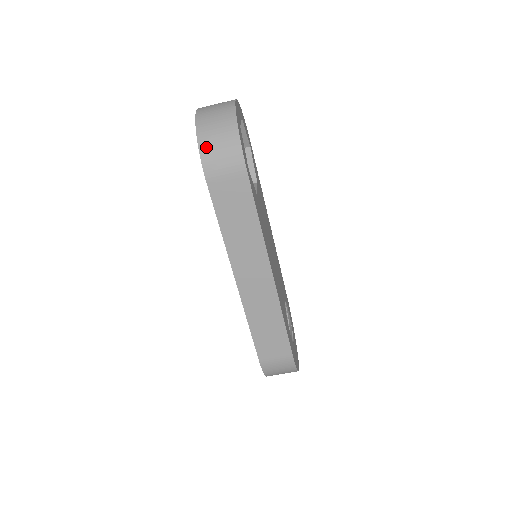
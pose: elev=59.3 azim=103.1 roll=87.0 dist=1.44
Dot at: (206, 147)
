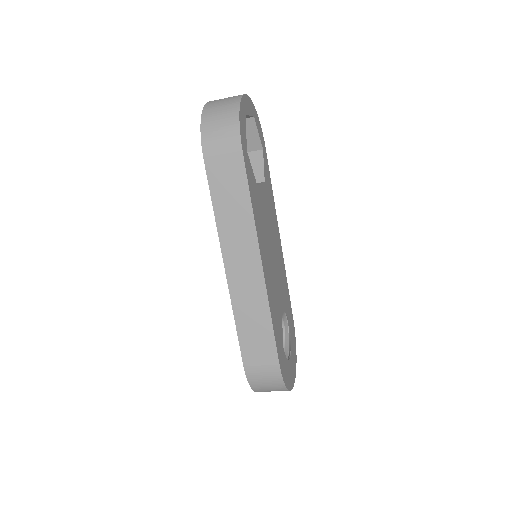
Dot at: (207, 125)
